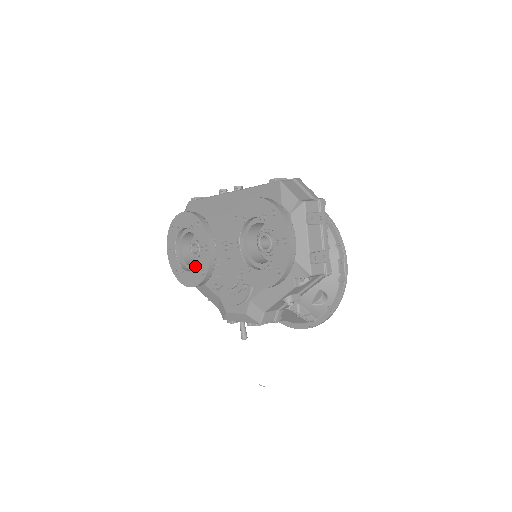
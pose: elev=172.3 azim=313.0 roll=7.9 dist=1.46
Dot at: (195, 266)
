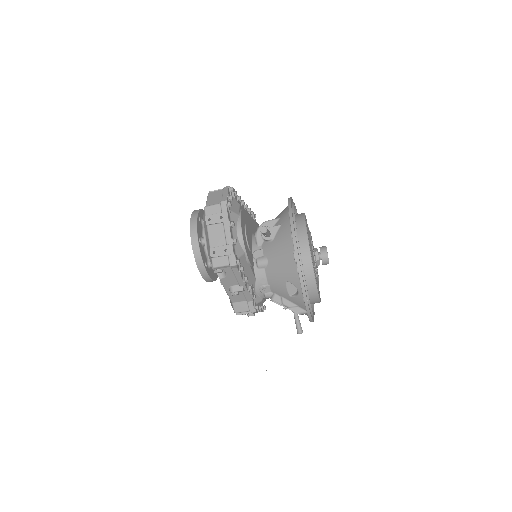
Dot at: occluded
